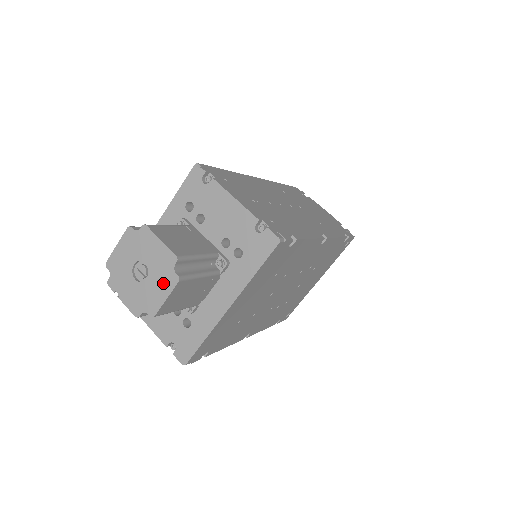
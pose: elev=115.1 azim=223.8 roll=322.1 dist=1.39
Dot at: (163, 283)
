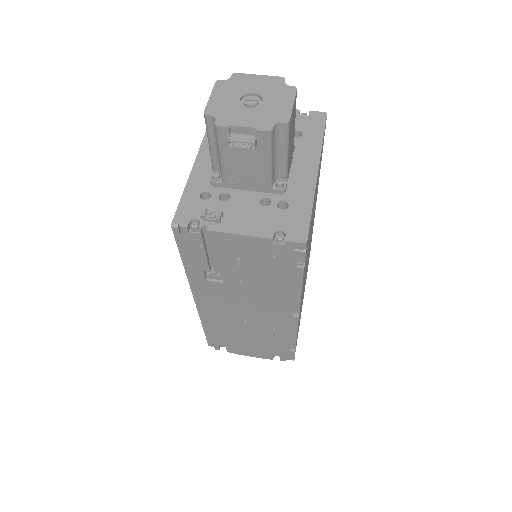
Dot at: (282, 96)
